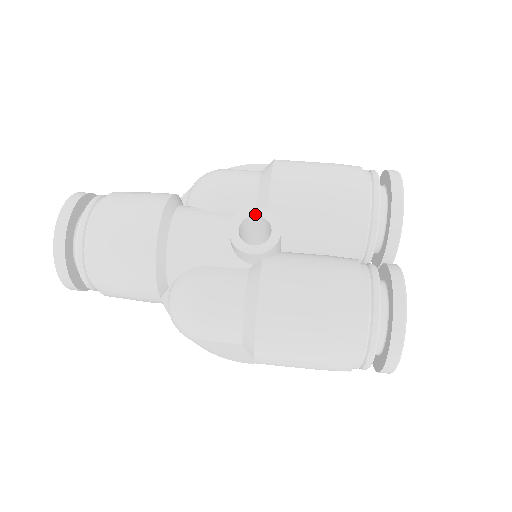
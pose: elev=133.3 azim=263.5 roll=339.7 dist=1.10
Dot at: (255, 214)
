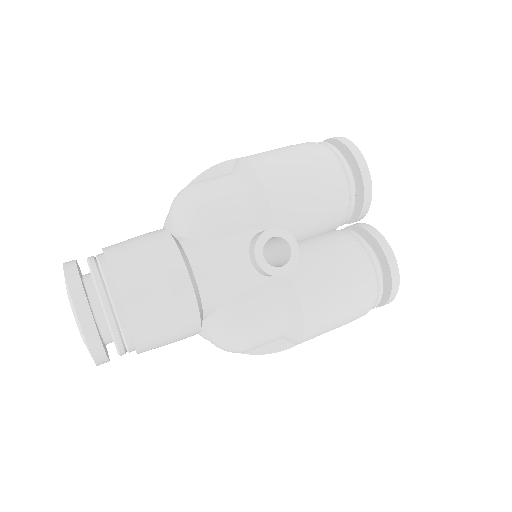
Dot at: (271, 236)
